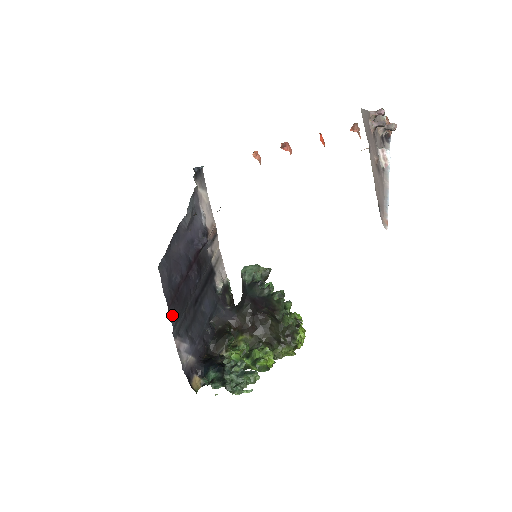
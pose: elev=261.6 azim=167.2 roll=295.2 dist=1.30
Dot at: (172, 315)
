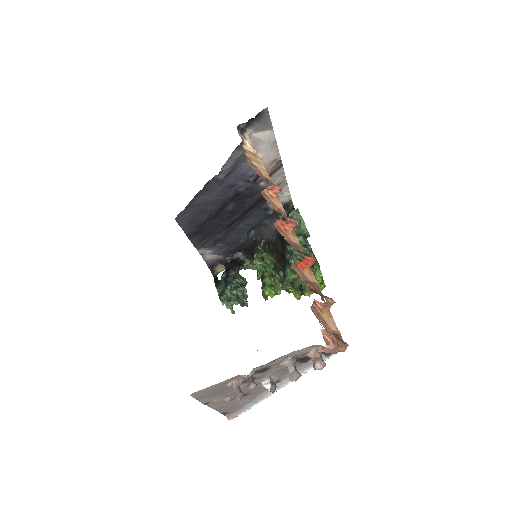
Dot at: (194, 241)
